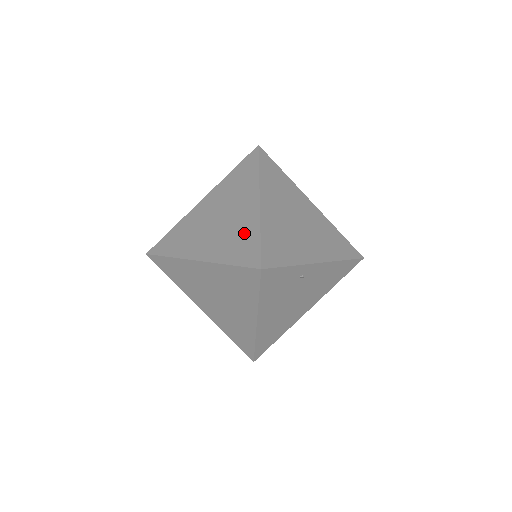
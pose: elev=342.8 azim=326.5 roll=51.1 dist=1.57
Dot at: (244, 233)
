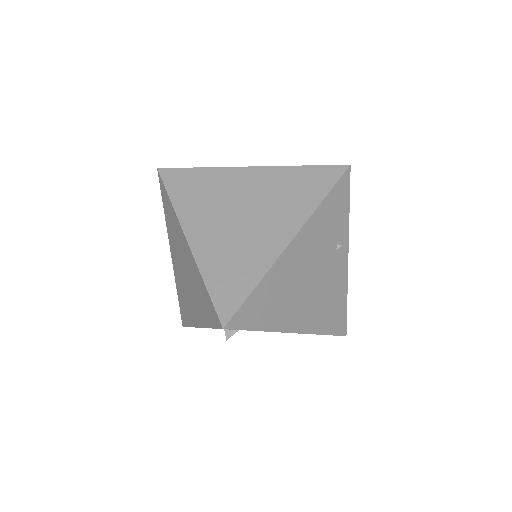
Dot at: occluded
